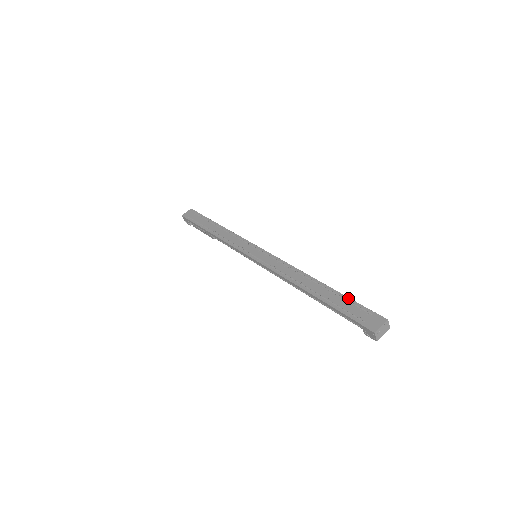
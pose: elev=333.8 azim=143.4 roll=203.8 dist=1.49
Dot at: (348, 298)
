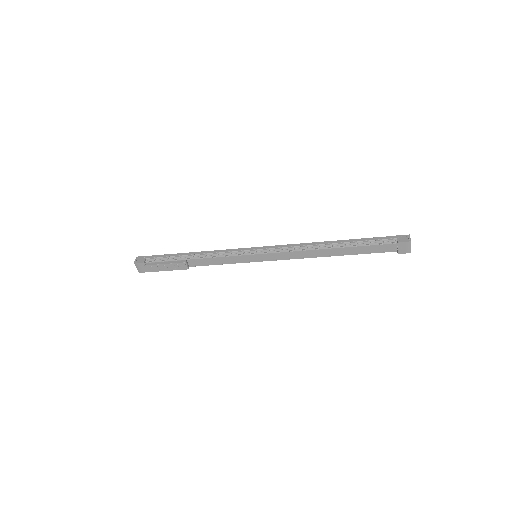
Dot at: occluded
